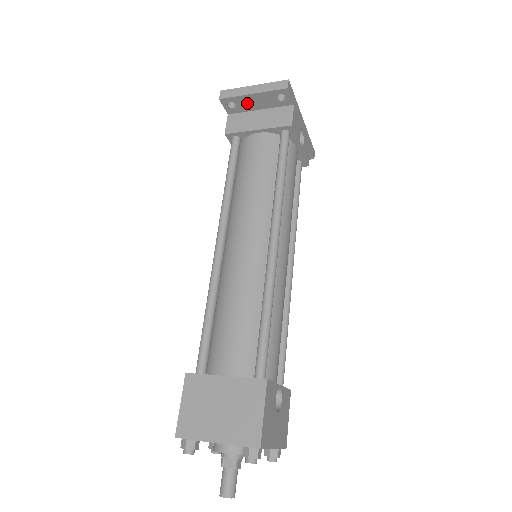
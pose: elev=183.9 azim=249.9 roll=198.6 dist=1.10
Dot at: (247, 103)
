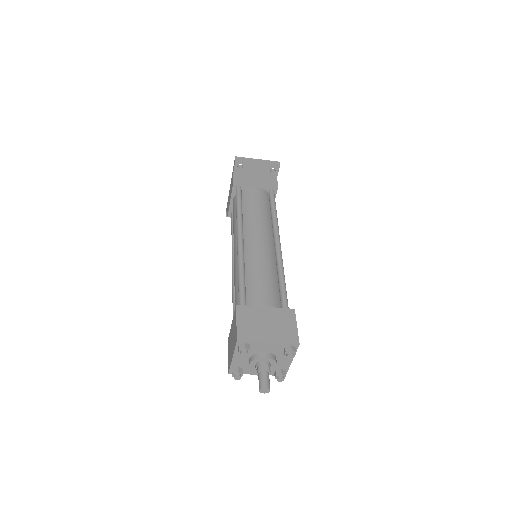
Dot at: (250, 168)
